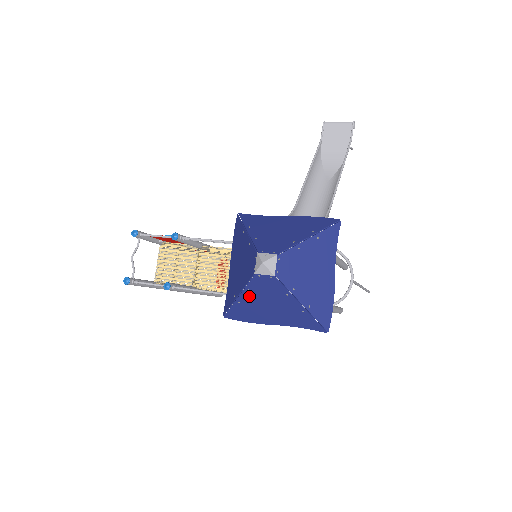
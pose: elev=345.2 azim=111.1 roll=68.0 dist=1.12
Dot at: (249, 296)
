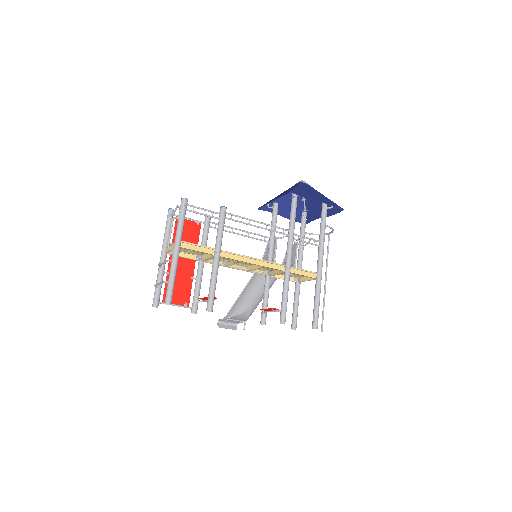
Dot at: (301, 188)
